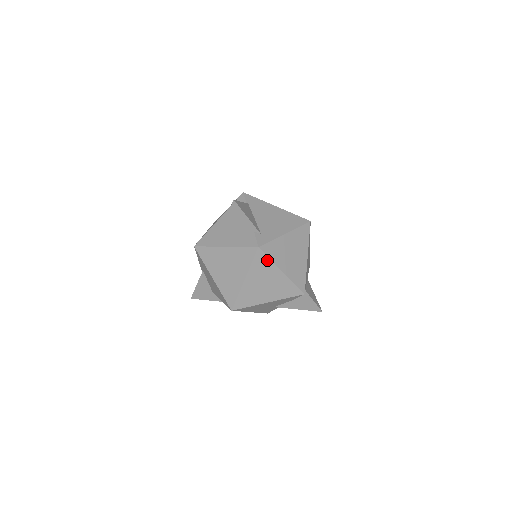
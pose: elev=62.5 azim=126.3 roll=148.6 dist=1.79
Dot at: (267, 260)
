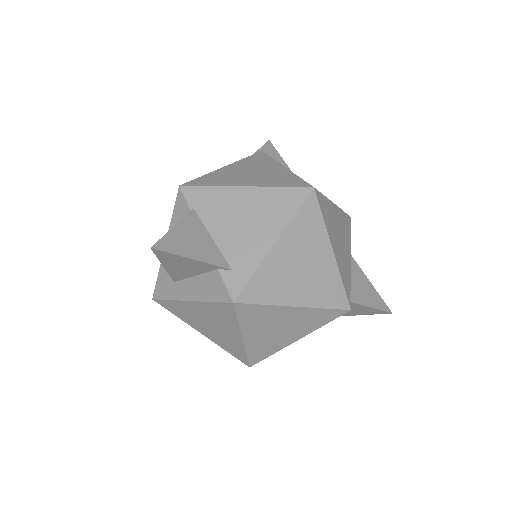
Dot at: (260, 307)
